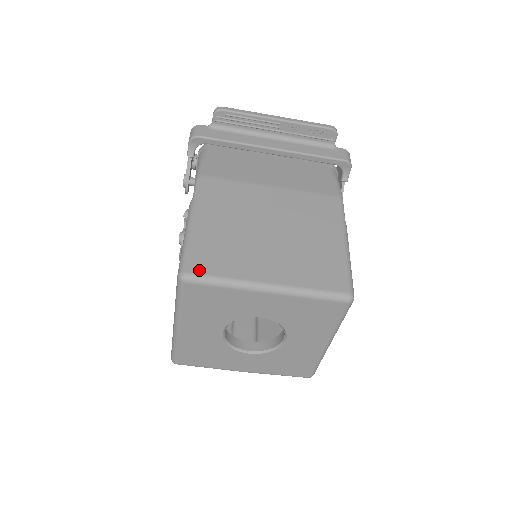
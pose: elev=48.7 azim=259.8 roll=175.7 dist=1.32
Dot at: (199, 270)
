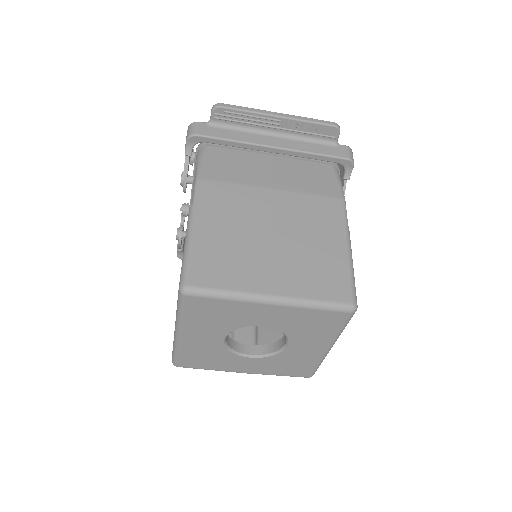
Dot at: (201, 283)
